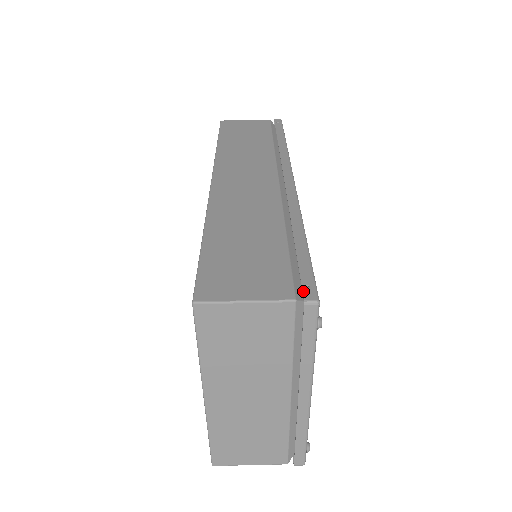
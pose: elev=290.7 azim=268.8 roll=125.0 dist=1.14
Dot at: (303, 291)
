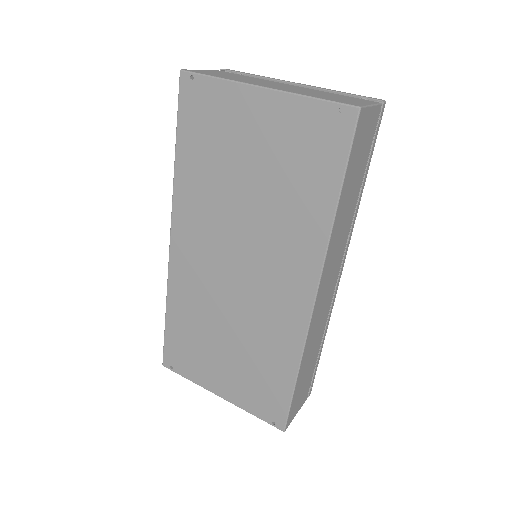
Dot at: occluded
